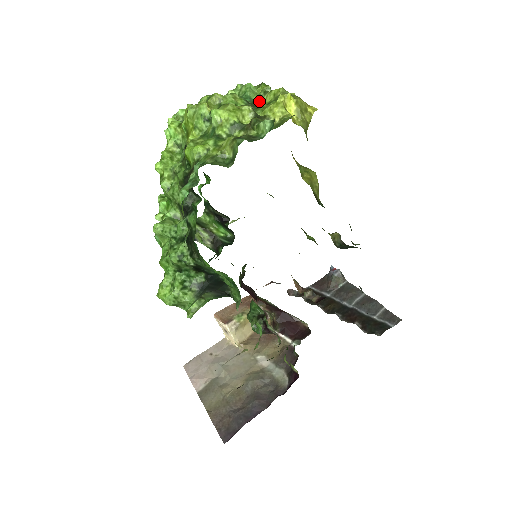
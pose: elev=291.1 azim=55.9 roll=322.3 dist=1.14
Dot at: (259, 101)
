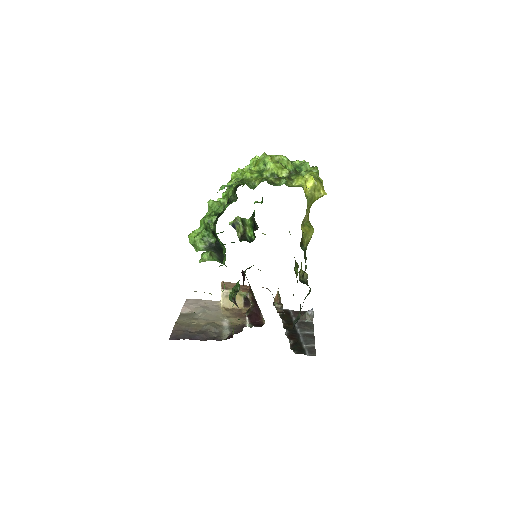
Dot at: (303, 173)
